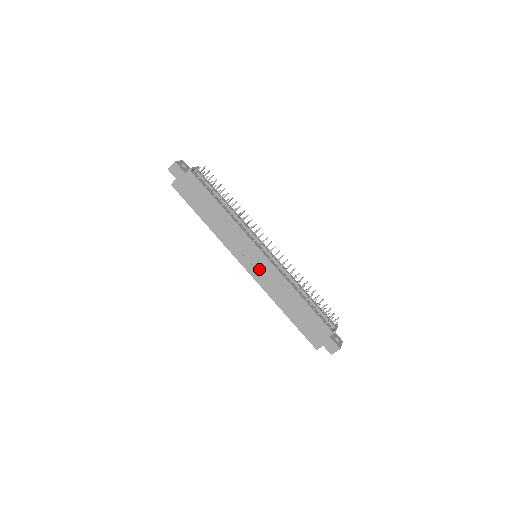
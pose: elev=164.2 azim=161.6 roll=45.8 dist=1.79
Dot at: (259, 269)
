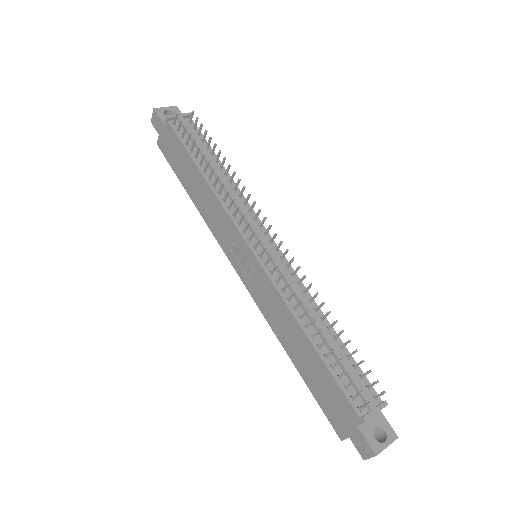
Dot at: (253, 279)
